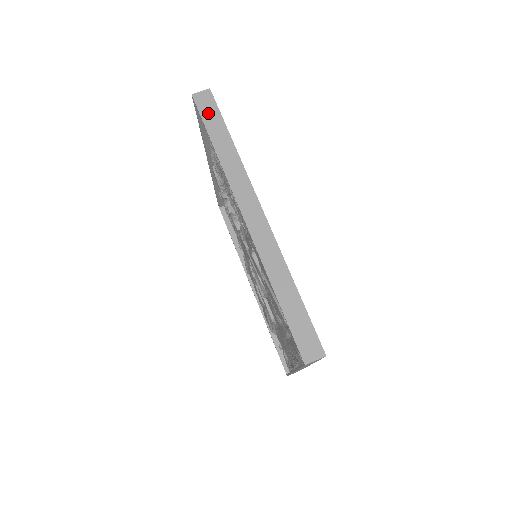
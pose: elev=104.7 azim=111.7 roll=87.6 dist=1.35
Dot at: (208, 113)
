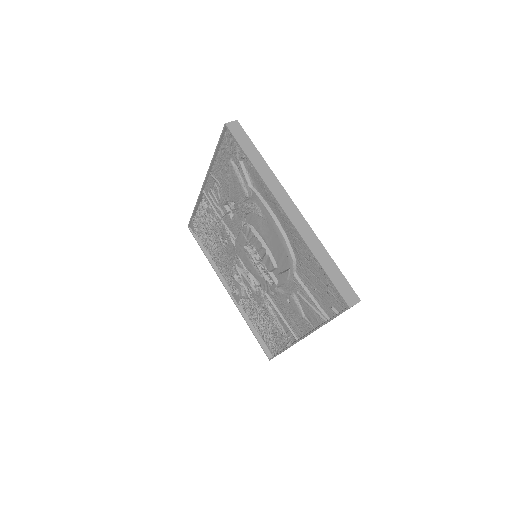
Dot at: occluded
